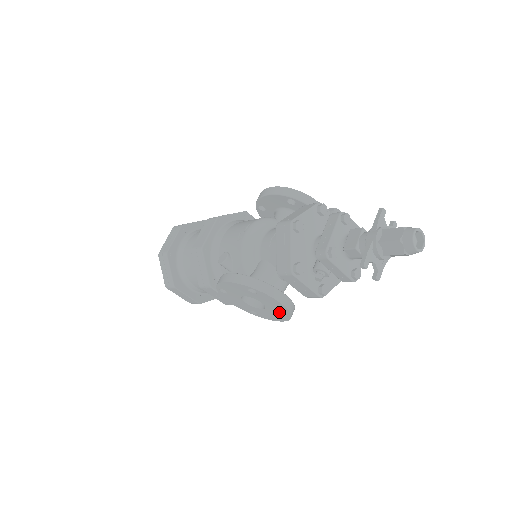
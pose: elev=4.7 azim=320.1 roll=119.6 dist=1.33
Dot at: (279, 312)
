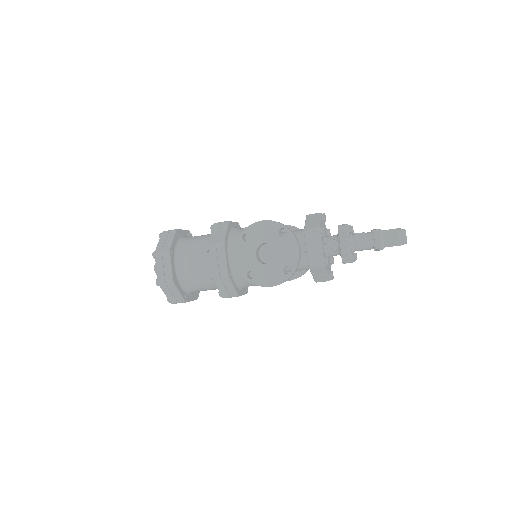
Dot at: (285, 267)
